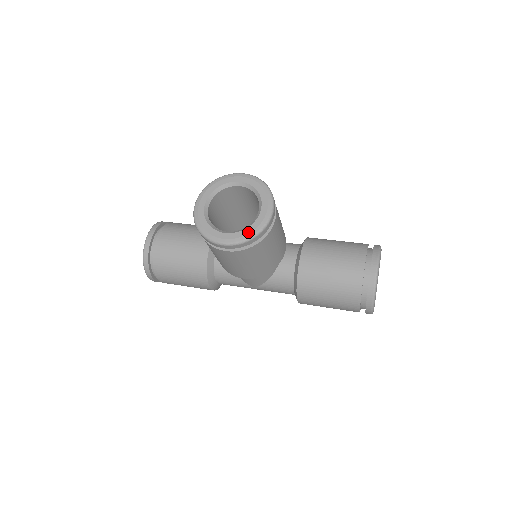
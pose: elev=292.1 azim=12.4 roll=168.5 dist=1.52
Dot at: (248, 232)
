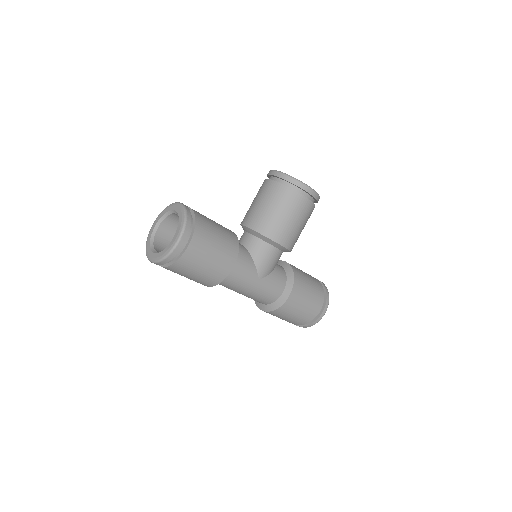
Dot at: occluded
